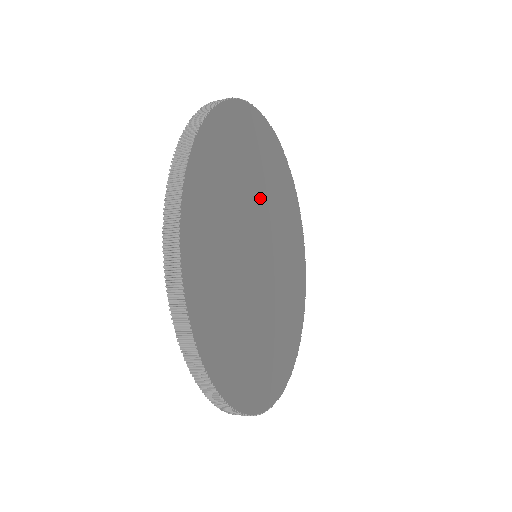
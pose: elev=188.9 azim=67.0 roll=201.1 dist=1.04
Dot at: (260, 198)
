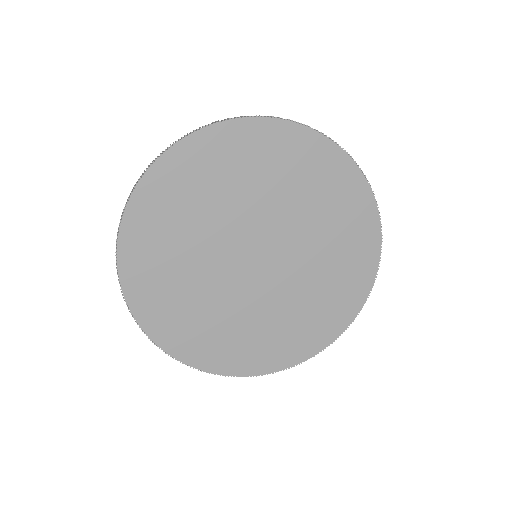
Dot at: (216, 228)
